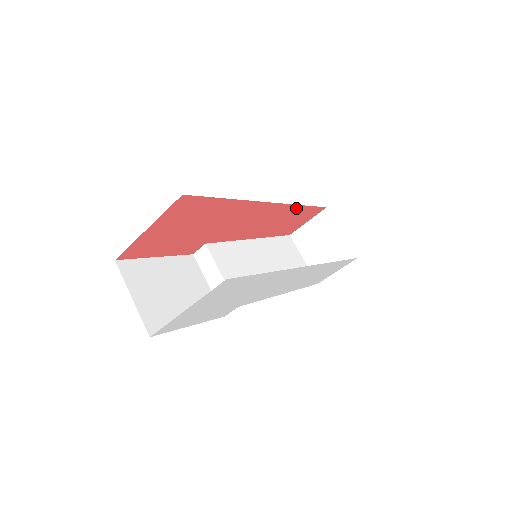
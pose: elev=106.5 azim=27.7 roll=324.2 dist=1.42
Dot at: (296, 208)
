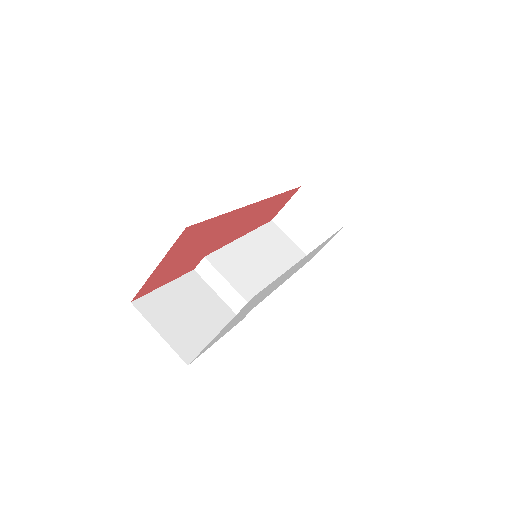
Dot at: (277, 197)
